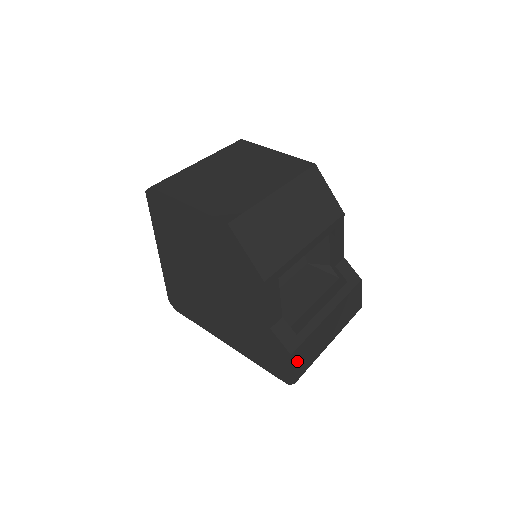
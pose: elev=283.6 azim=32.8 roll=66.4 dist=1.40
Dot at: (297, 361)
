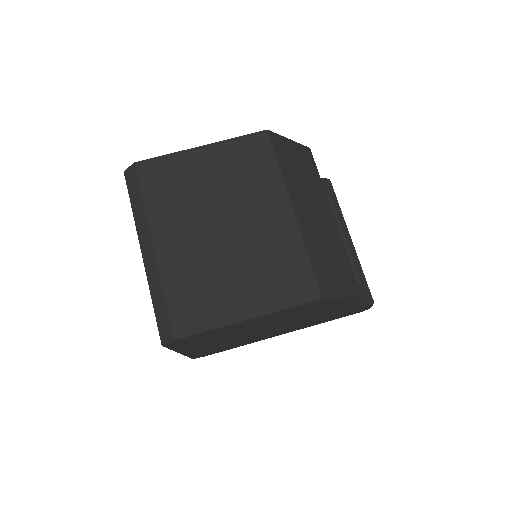
Dot at: occluded
